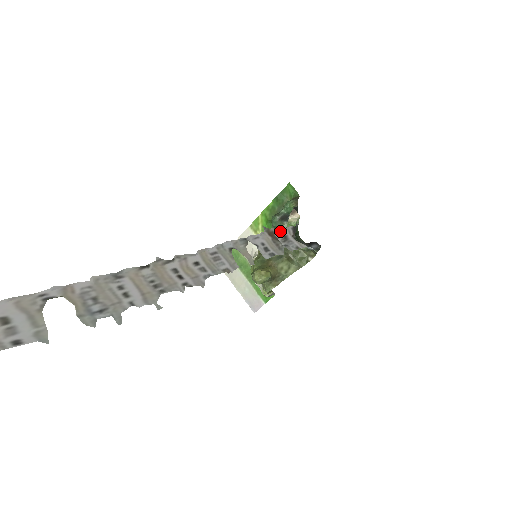
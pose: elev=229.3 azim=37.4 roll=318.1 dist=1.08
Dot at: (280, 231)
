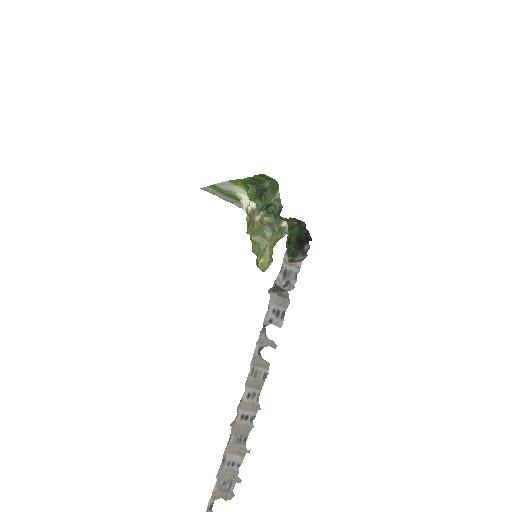
Dot at: (279, 274)
